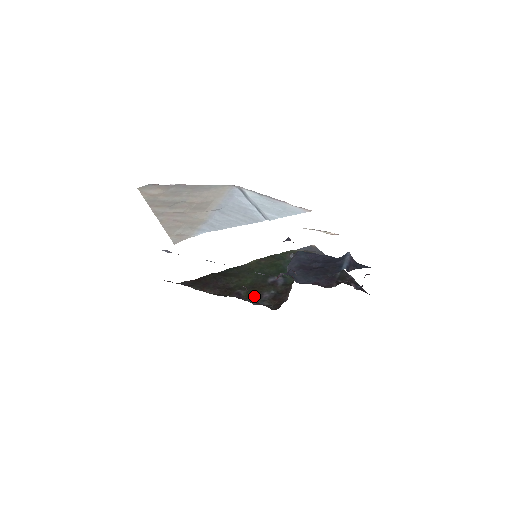
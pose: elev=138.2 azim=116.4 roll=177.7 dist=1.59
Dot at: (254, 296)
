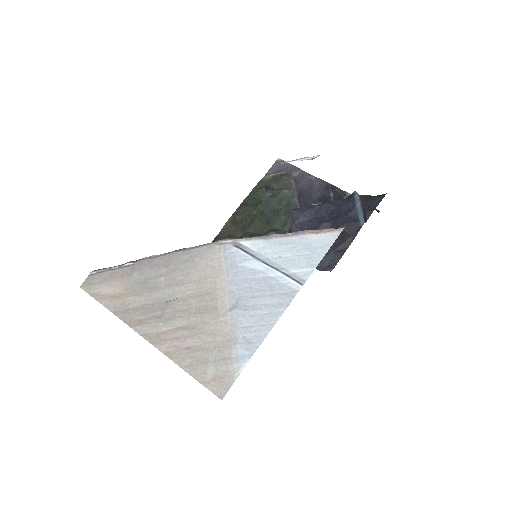
Dot at: occluded
